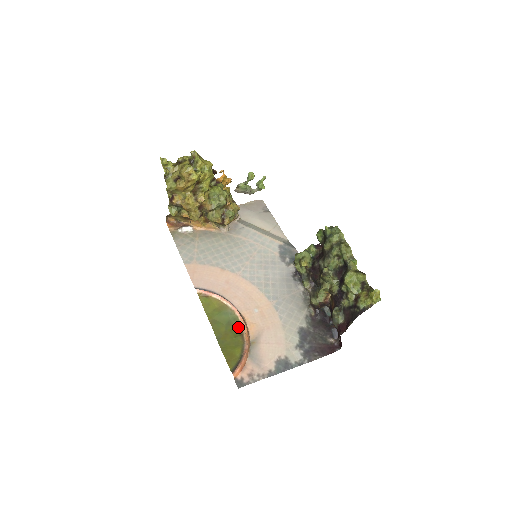
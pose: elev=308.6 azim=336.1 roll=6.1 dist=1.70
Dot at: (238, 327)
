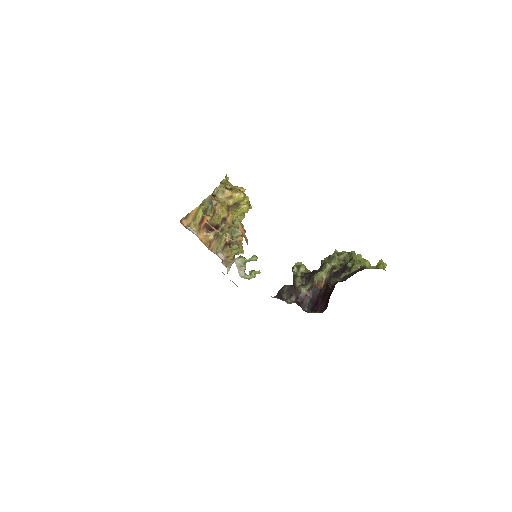
Dot at: occluded
